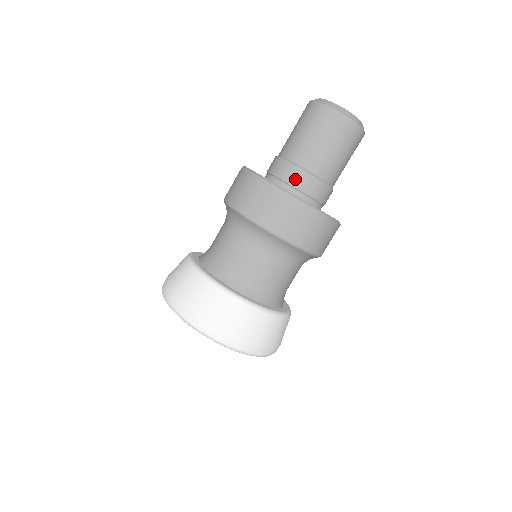
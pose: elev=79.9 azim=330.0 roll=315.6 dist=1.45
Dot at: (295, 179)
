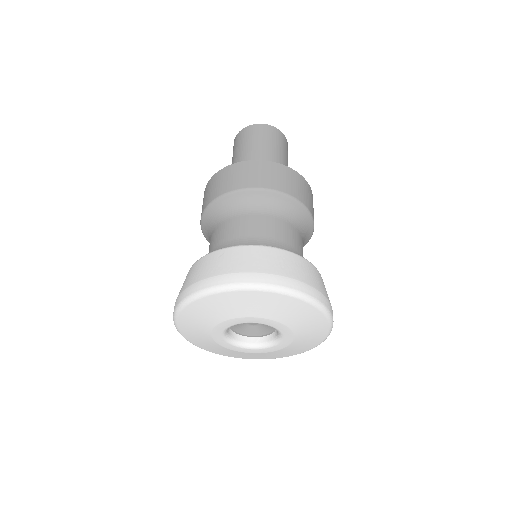
Dot at: occluded
